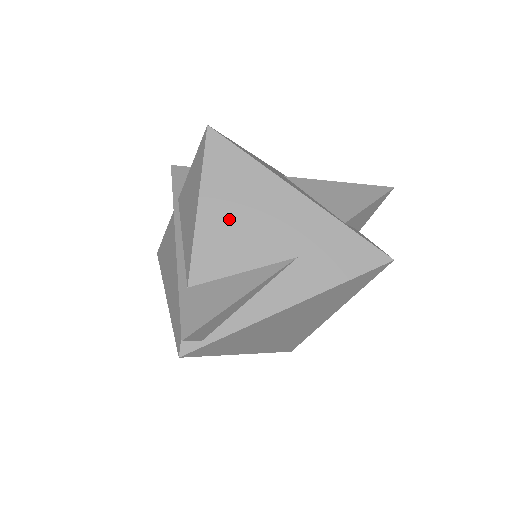
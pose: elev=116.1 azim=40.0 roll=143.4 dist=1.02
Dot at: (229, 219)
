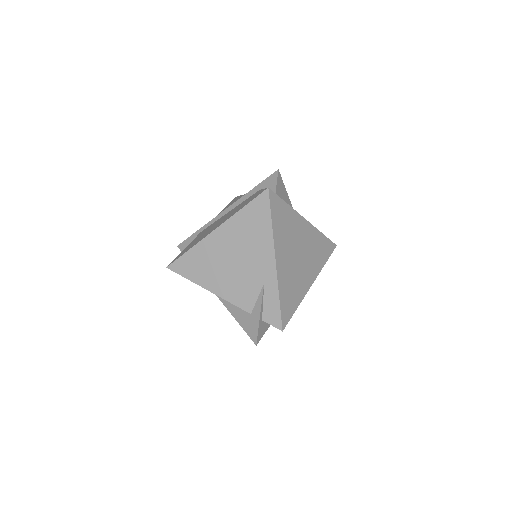
Dot at: occluded
